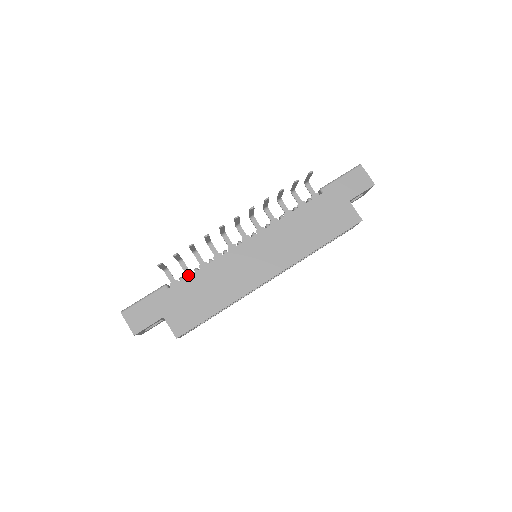
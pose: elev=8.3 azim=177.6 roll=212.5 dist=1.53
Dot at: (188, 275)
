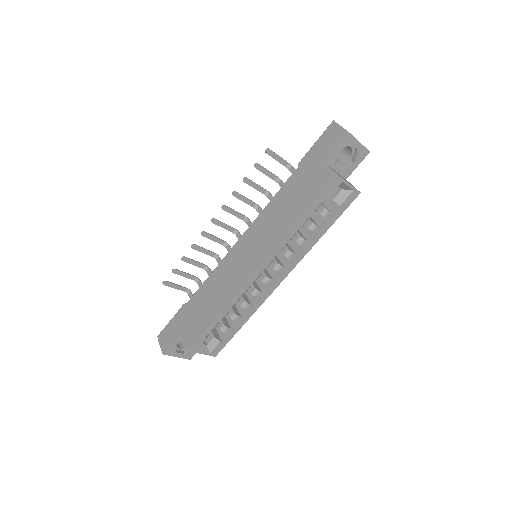
Dot at: occluded
